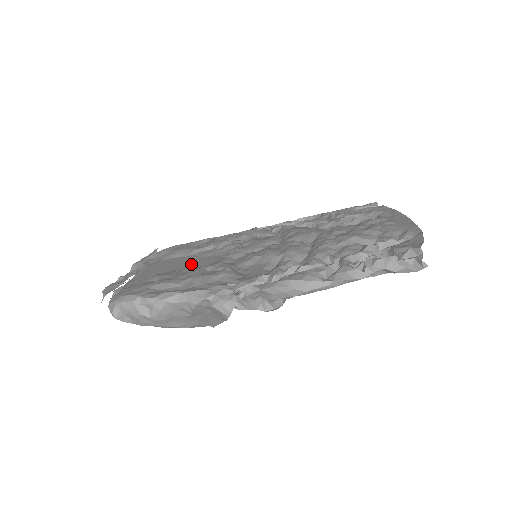
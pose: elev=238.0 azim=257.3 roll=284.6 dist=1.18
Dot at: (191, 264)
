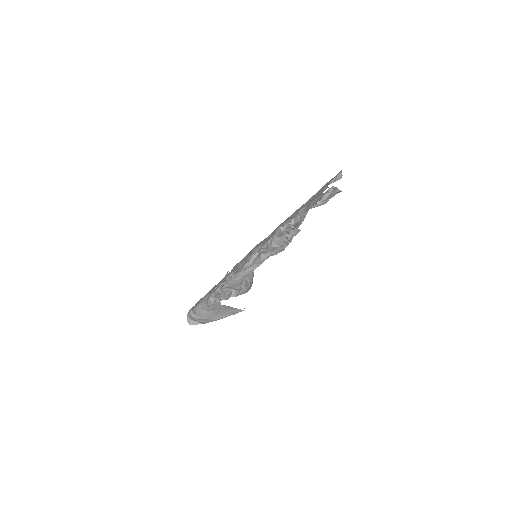
Dot at: occluded
